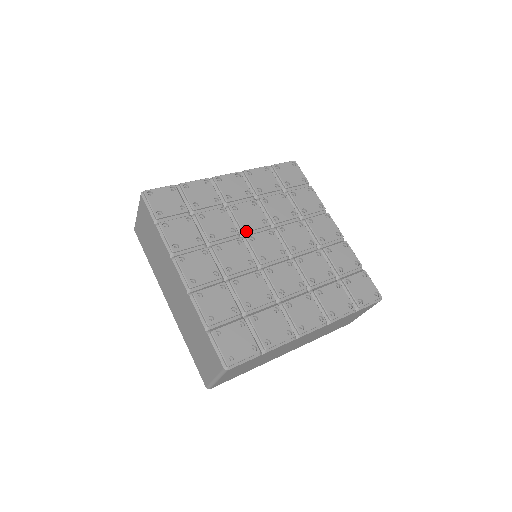
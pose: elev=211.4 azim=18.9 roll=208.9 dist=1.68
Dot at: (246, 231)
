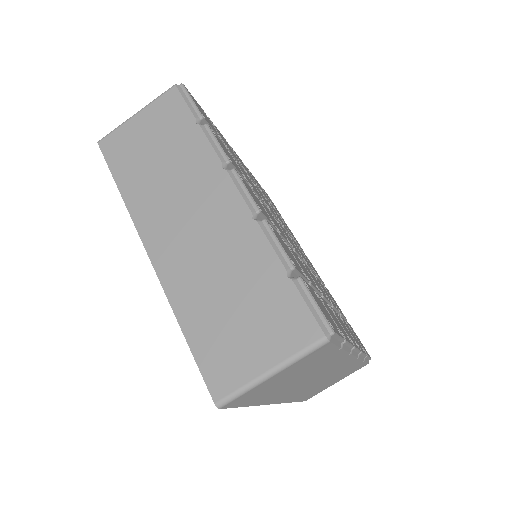
Dot at: (271, 211)
